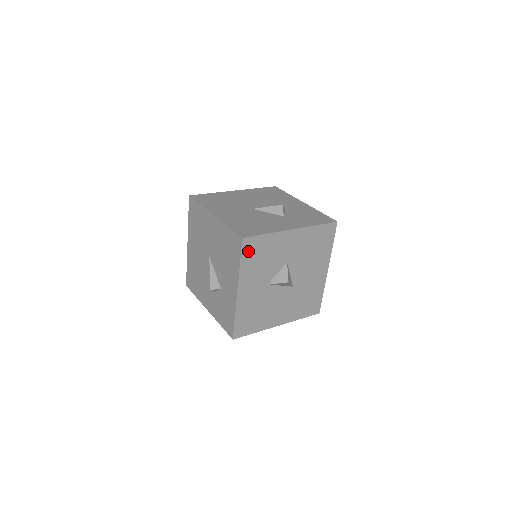
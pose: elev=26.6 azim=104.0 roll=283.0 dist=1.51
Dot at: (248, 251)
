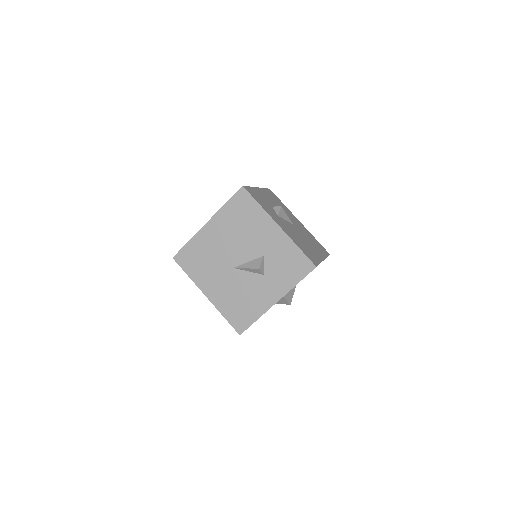
Dot at: occluded
